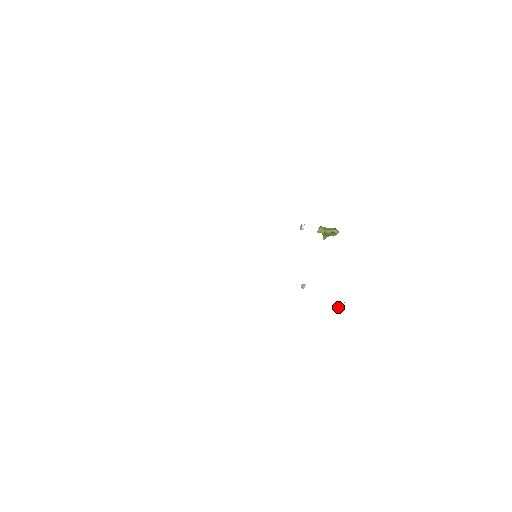
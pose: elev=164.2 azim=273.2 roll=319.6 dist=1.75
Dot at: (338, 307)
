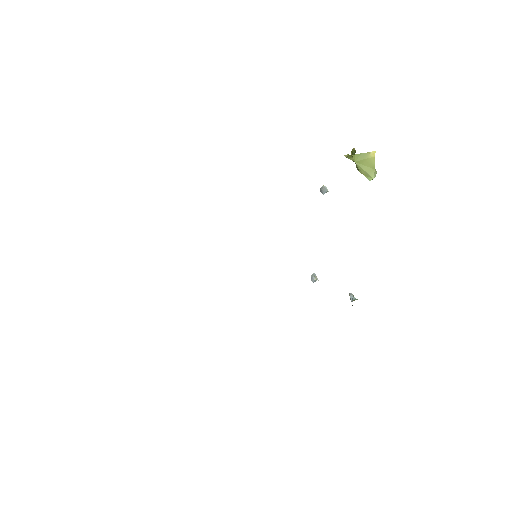
Dot at: (350, 298)
